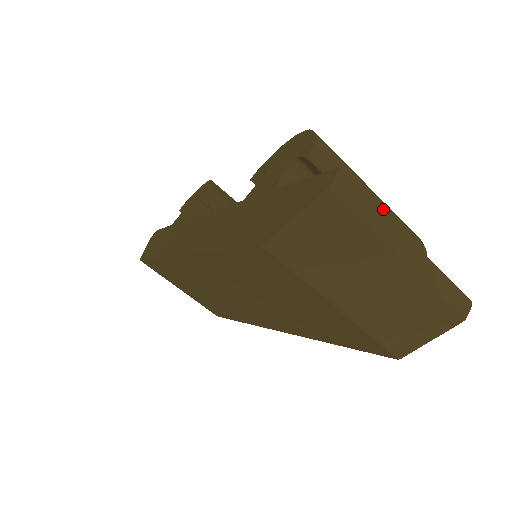
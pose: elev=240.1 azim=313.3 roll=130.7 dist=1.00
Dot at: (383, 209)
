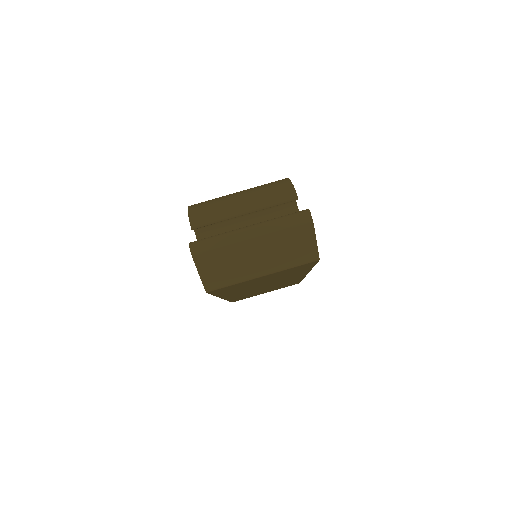
Dot at: (250, 201)
